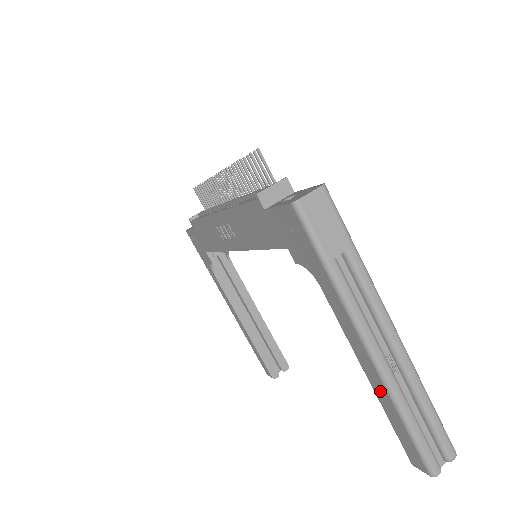
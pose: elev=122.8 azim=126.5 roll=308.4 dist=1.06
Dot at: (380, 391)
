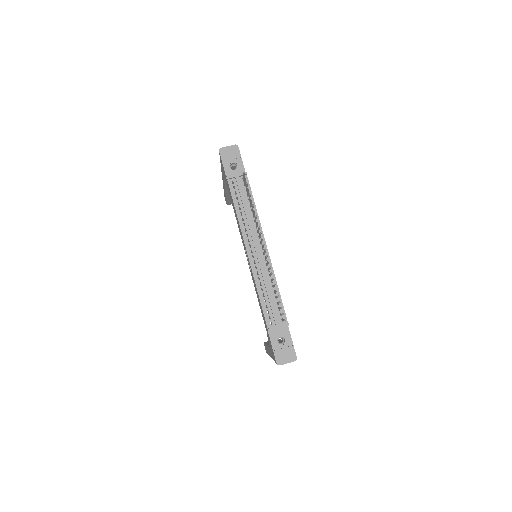
Dot at: (267, 350)
